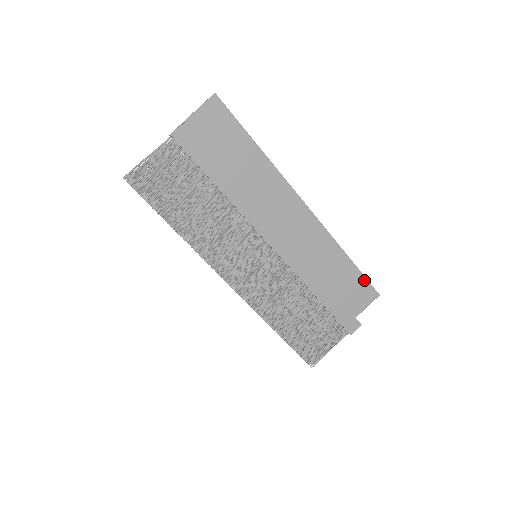
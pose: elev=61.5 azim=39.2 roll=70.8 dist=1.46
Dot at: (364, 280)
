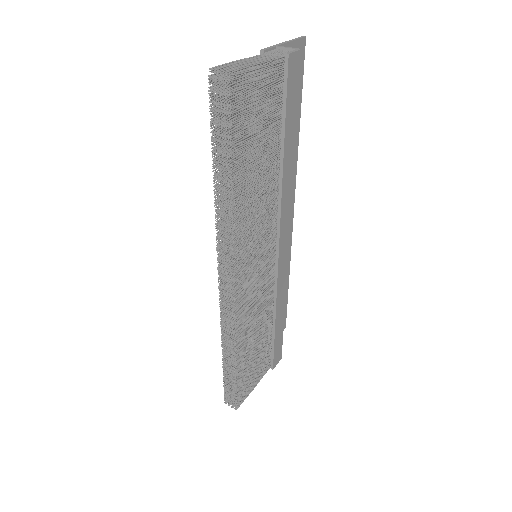
Dot at: (285, 309)
